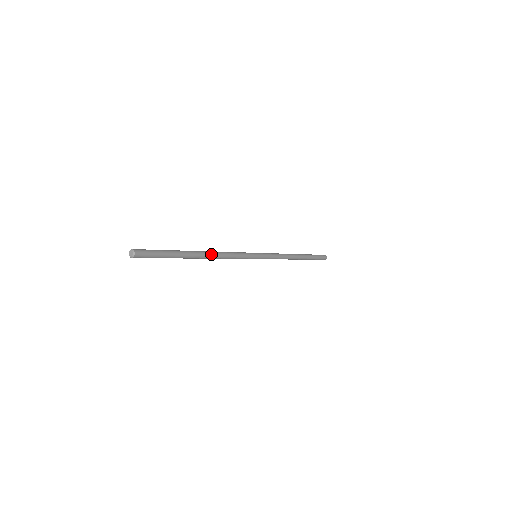
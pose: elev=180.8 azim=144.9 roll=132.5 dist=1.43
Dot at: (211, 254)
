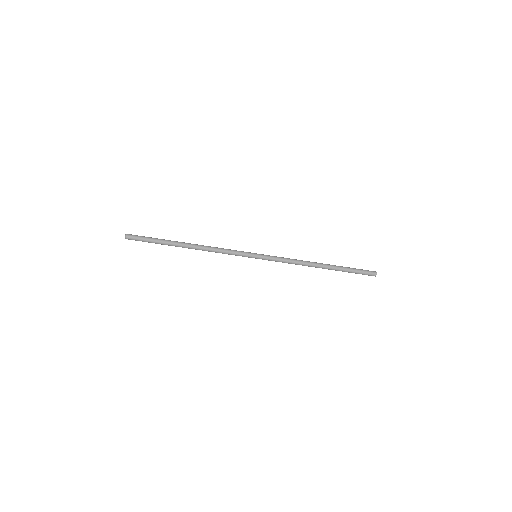
Dot at: (197, 245)
